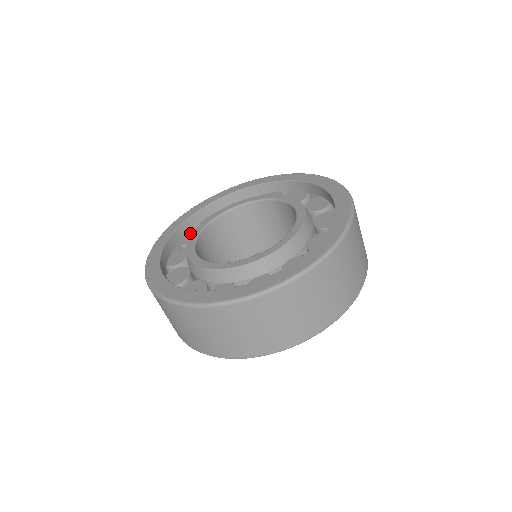
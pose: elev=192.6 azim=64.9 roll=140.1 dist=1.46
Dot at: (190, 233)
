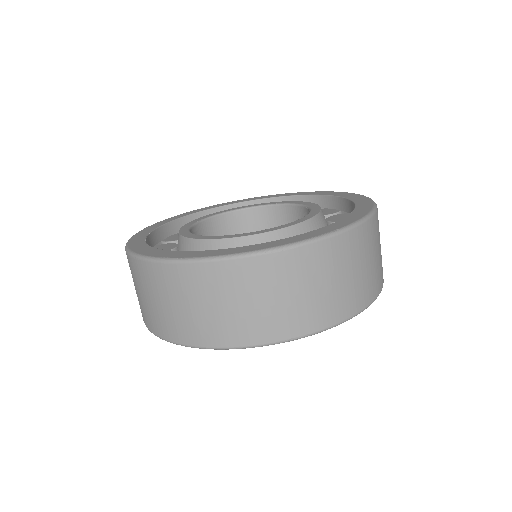
Dot at: (176, 234)
